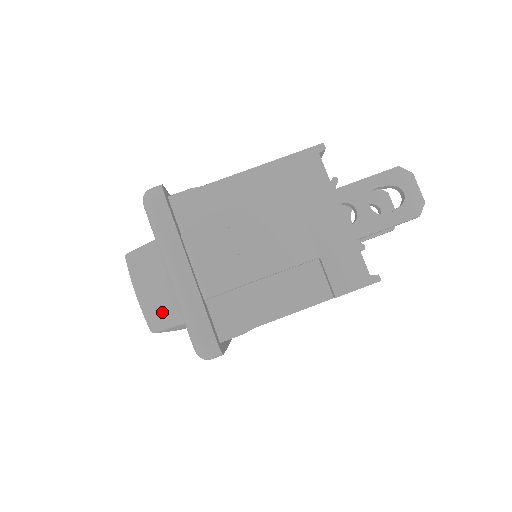
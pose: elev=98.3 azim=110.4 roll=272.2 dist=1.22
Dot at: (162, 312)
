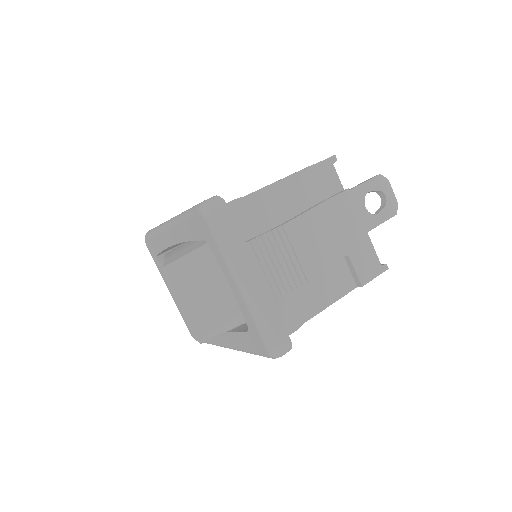
Dot at: (212, 321)
